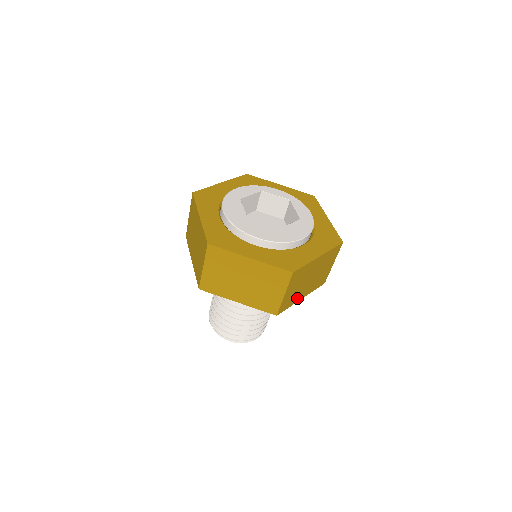
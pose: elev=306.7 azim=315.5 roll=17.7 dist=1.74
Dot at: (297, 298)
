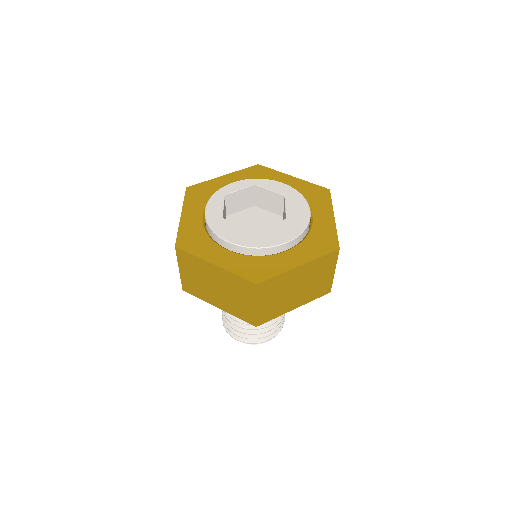
Dot at: occluded
